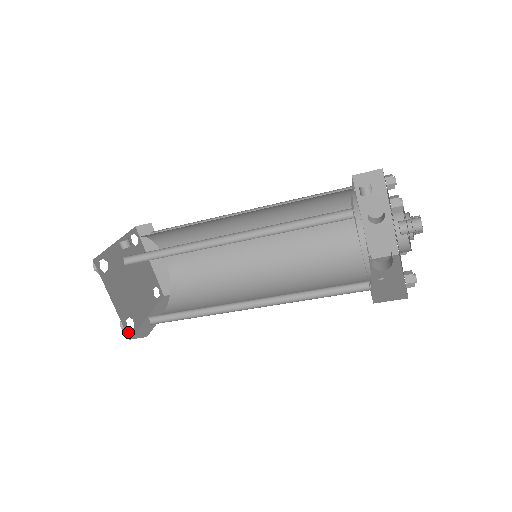
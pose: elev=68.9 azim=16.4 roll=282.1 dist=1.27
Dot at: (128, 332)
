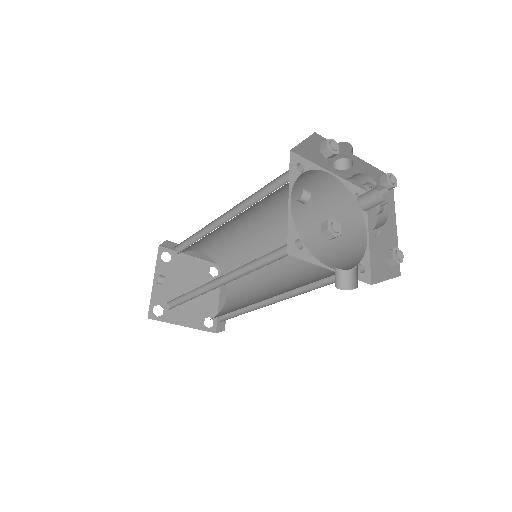
Dot at: (211, 330)
